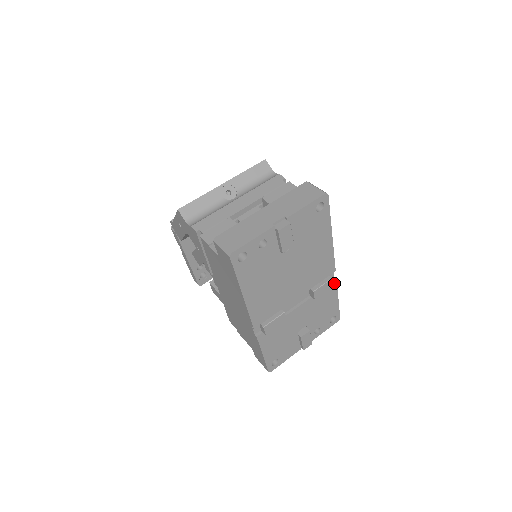
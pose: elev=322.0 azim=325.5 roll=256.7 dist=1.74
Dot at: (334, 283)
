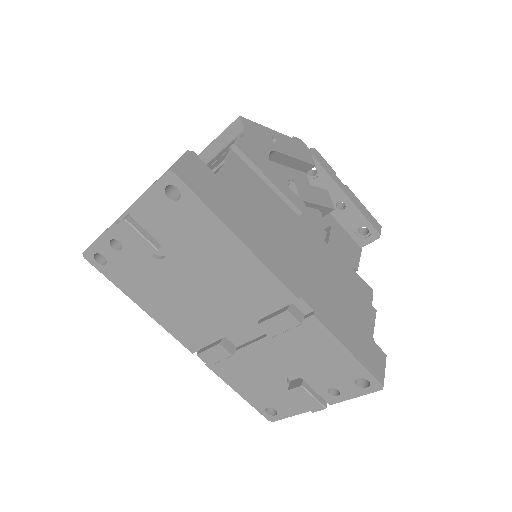
Dot at: (313, 320)
